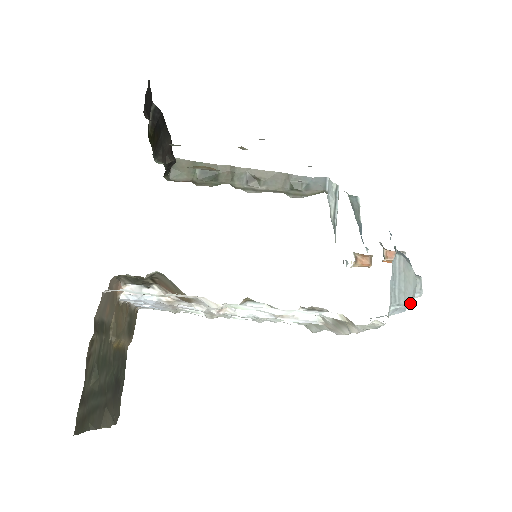
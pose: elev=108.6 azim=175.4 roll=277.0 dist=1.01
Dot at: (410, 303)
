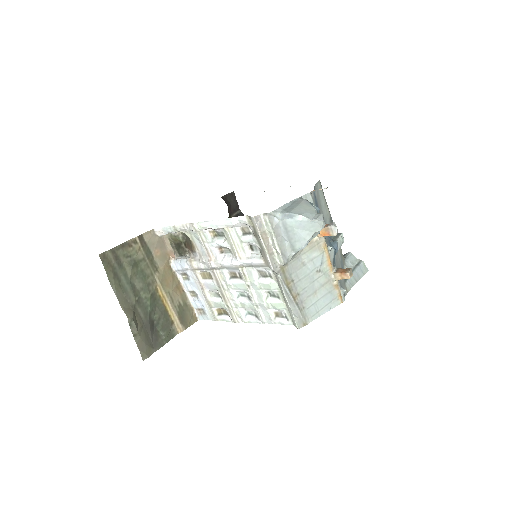
Dot at: (298, 215)
